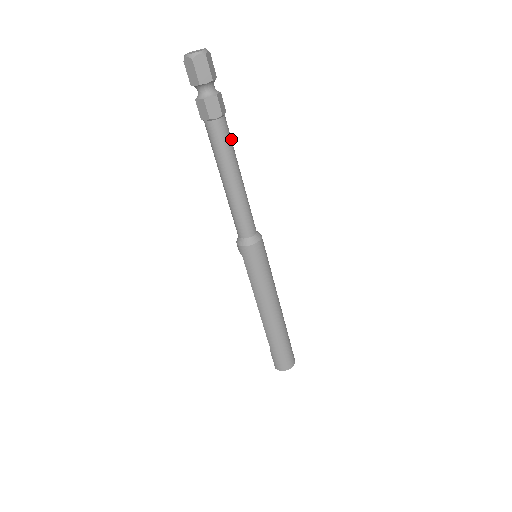
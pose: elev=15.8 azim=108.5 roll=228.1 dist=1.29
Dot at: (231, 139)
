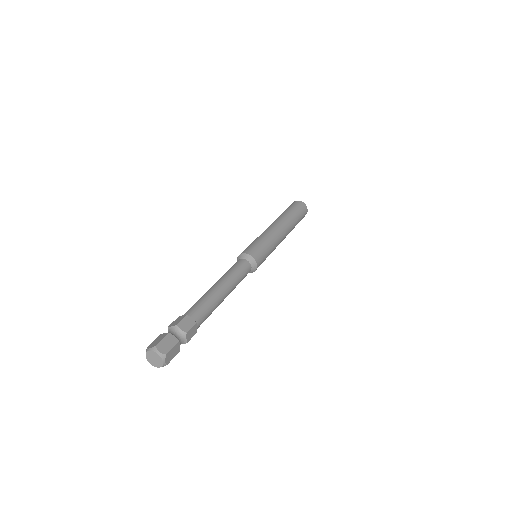
Dot at: (208, 311)
